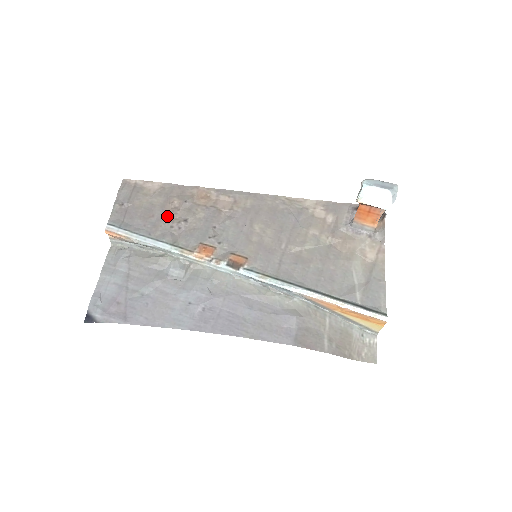
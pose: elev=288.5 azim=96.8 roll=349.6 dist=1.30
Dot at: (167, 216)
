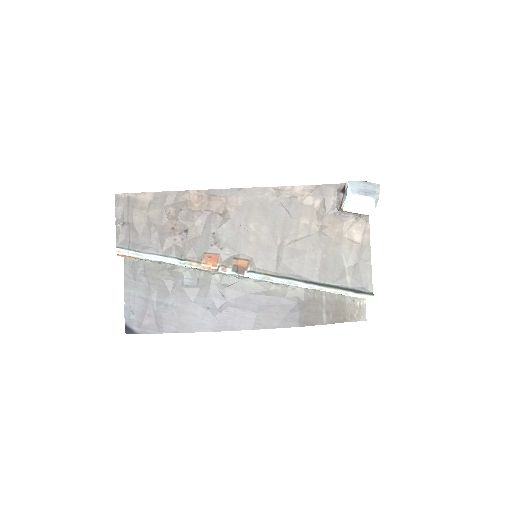
Dot at: (168, 229)
